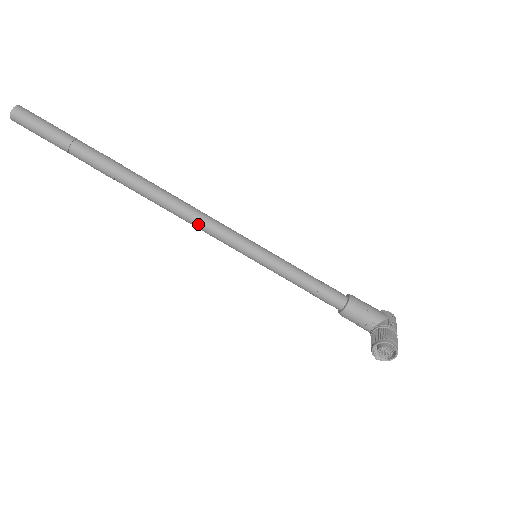
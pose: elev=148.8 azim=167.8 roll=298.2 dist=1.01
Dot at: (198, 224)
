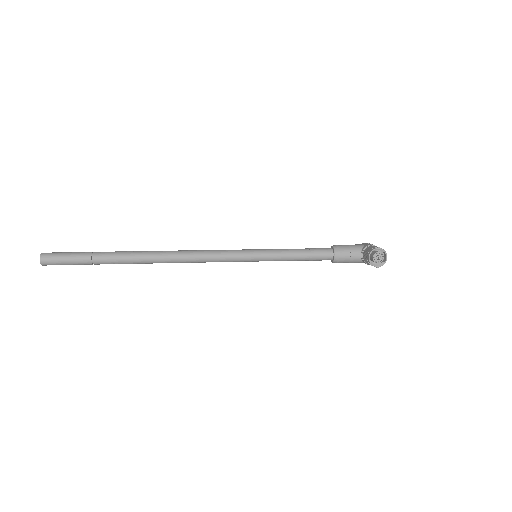
Dot at: (206, 257)
